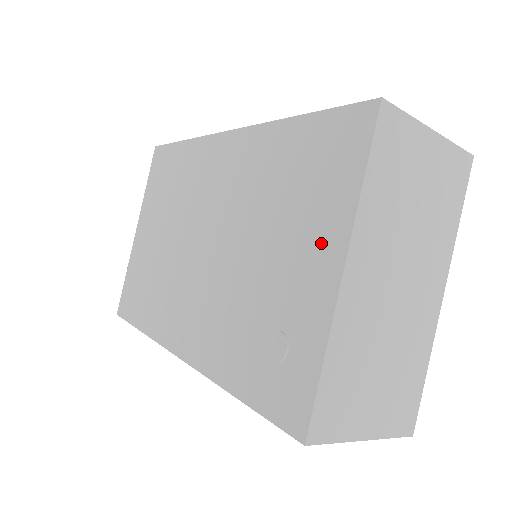
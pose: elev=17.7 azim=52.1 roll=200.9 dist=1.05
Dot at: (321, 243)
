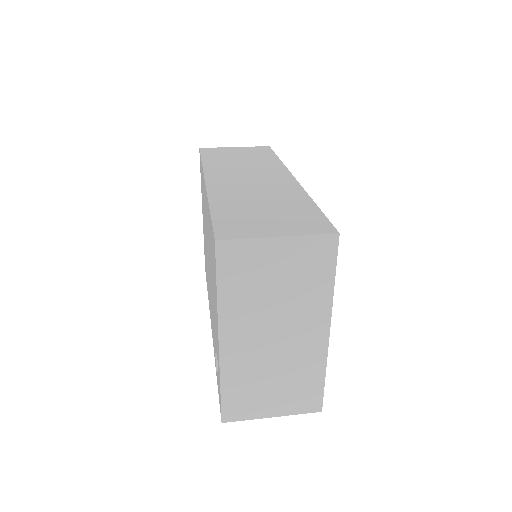
Dot at: (216, 315)
